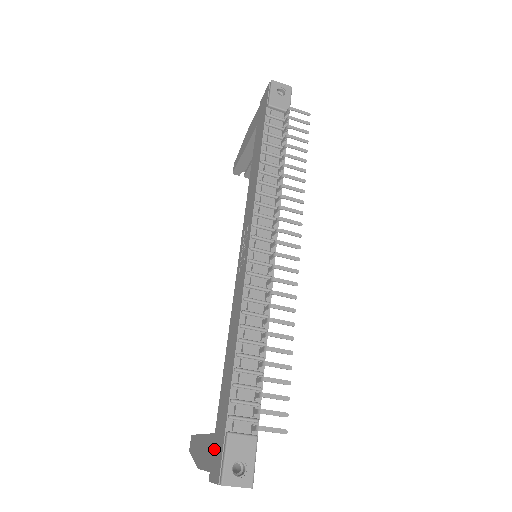
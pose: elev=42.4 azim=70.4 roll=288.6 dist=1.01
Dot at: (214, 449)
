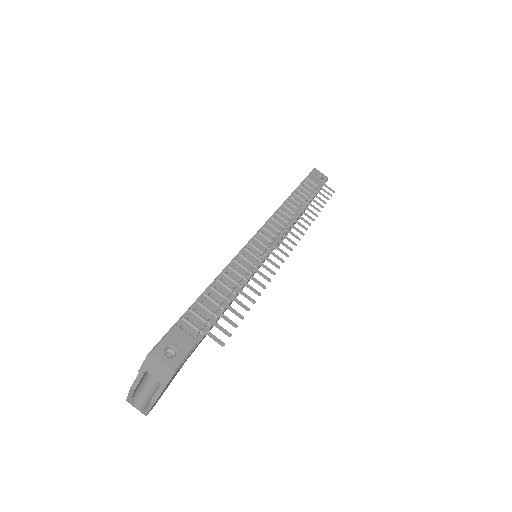
Dot at: occluded
